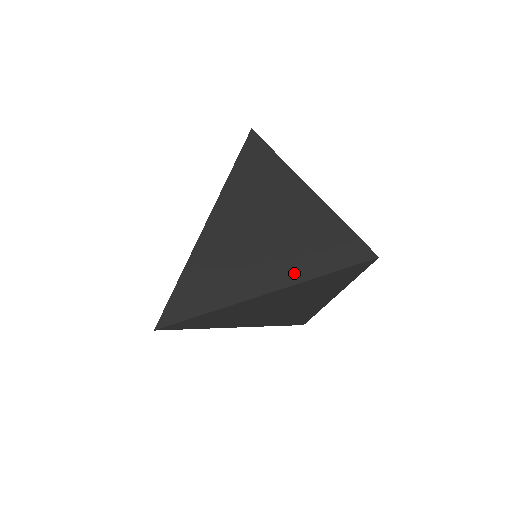
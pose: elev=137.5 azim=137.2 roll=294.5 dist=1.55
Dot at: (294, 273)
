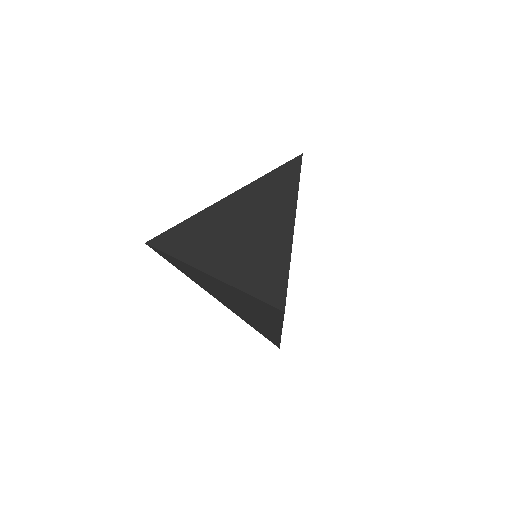
Dot at: (229, 273)
